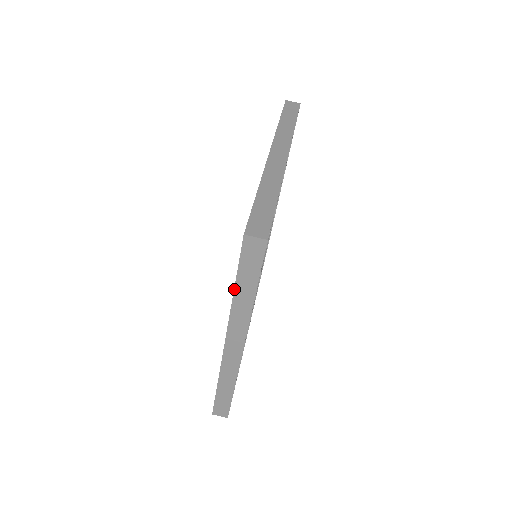
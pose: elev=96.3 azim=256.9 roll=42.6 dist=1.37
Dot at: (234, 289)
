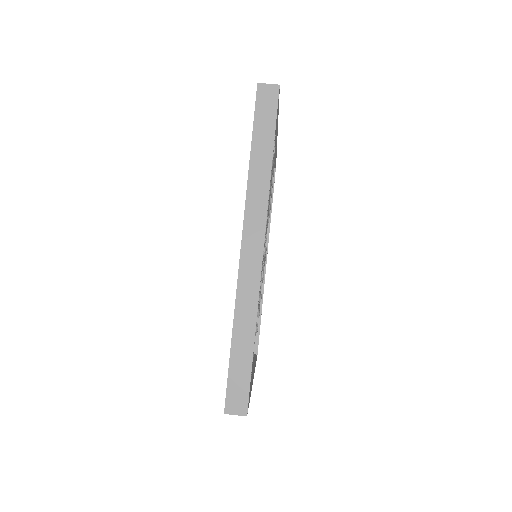
Dot at: (250, 154)
